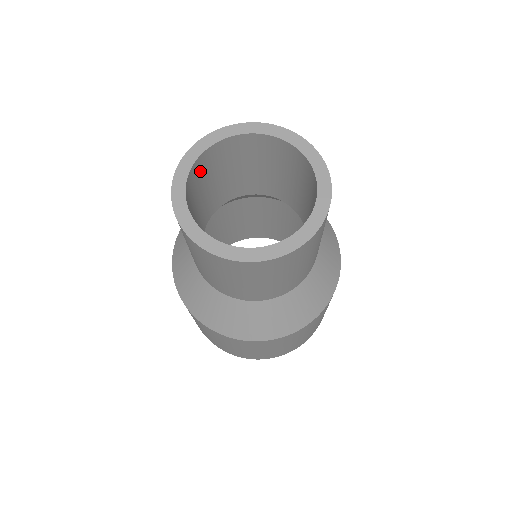
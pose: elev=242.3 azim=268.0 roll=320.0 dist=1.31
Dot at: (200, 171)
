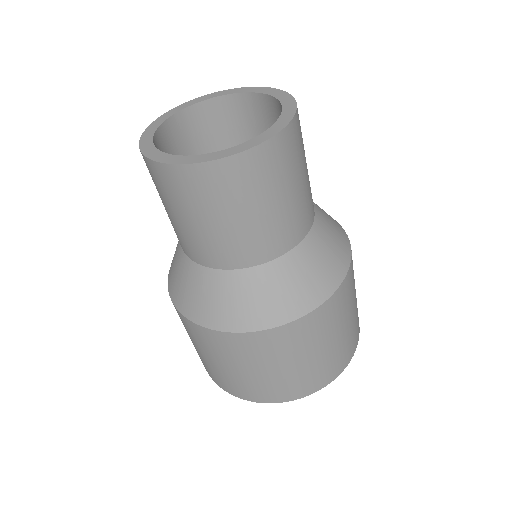
Dot at: occluded
